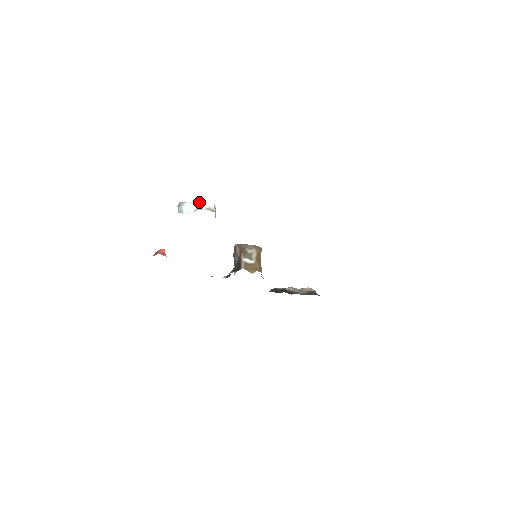
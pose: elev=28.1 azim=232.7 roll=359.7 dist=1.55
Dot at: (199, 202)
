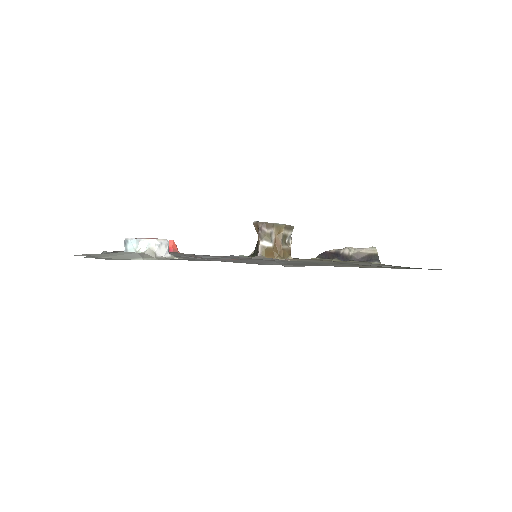
Dot at: (139, 241)
